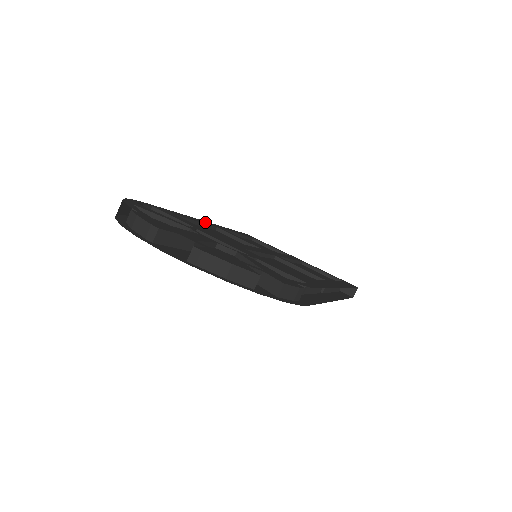
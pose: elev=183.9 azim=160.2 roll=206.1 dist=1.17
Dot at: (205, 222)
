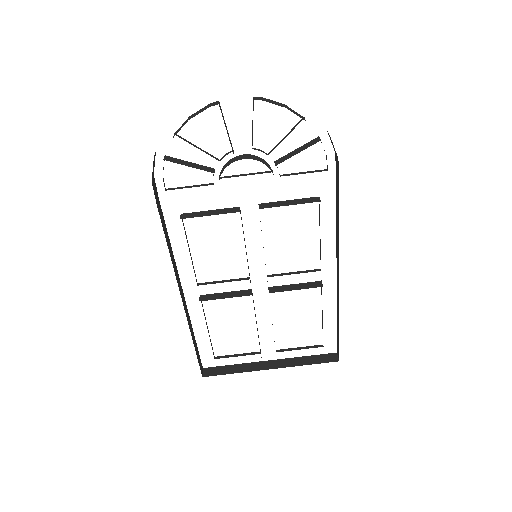
Dot at: occluded
